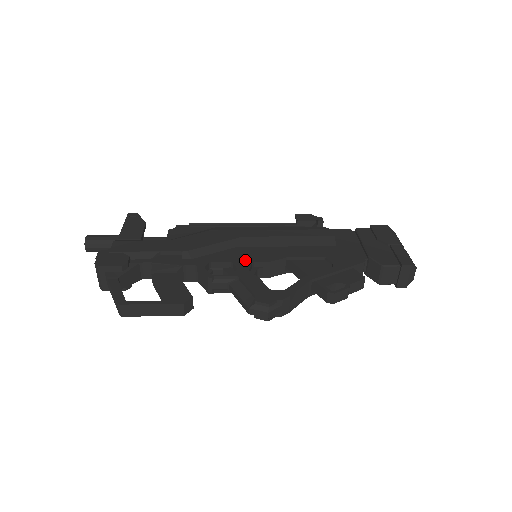
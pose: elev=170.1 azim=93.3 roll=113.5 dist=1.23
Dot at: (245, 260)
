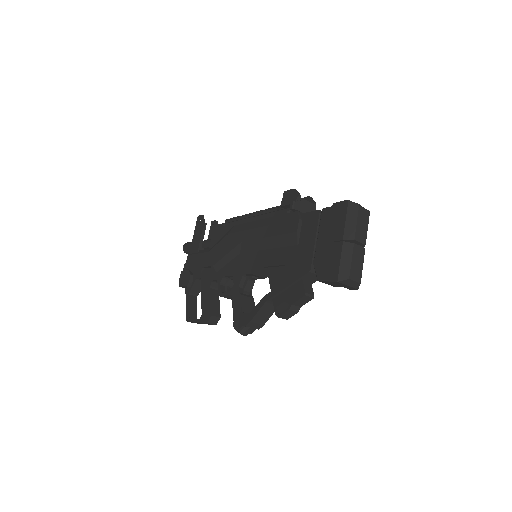
Dot at: (239, 273)
